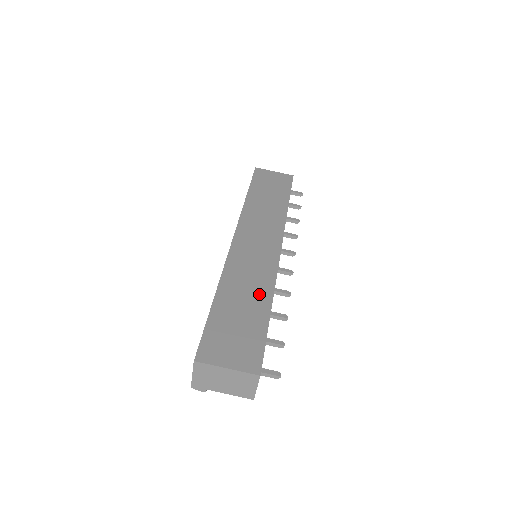
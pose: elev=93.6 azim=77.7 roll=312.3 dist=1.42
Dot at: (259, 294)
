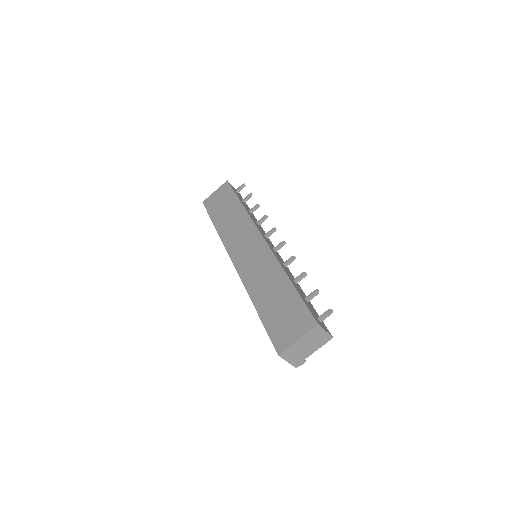
Dot at: (276, 279)
